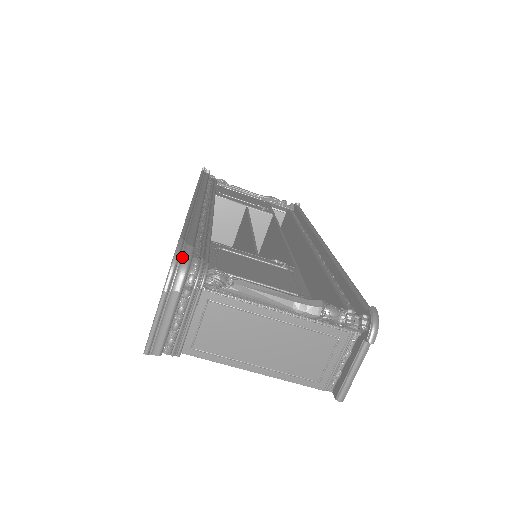
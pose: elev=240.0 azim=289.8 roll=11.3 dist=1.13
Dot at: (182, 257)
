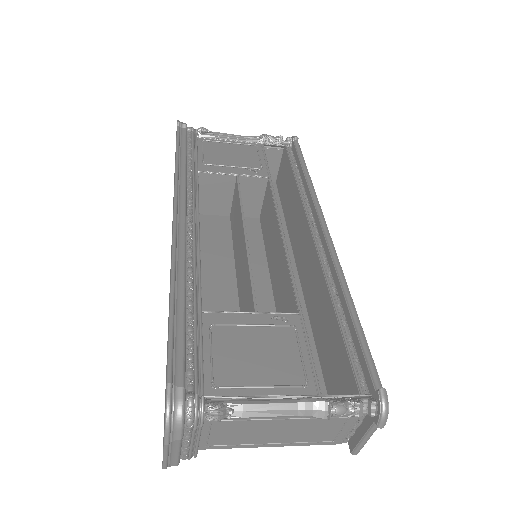
Dot at: (174, 410)
